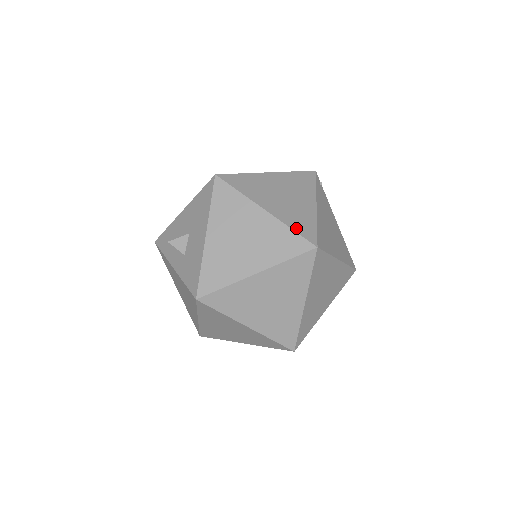
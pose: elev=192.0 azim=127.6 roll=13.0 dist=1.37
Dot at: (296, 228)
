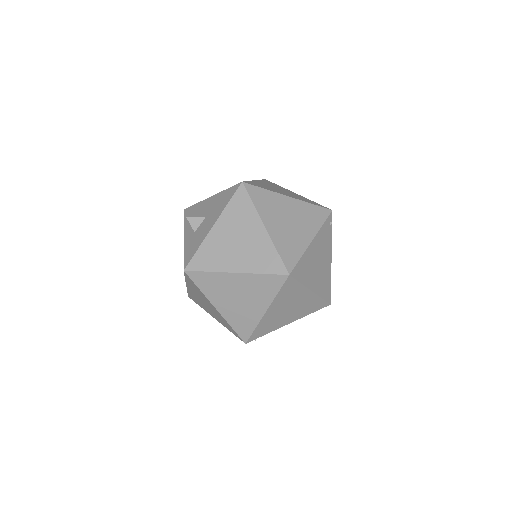
Dot at: (282, 252)
